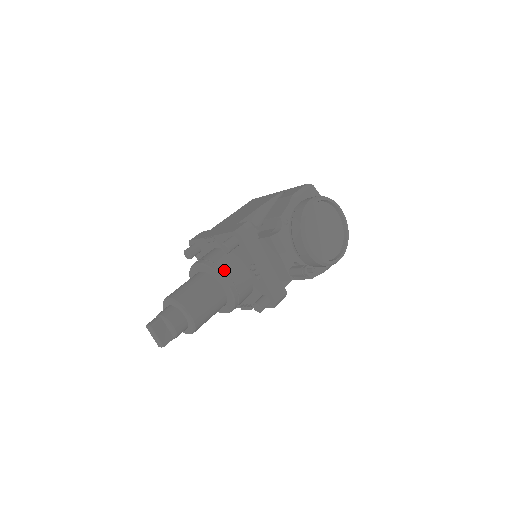
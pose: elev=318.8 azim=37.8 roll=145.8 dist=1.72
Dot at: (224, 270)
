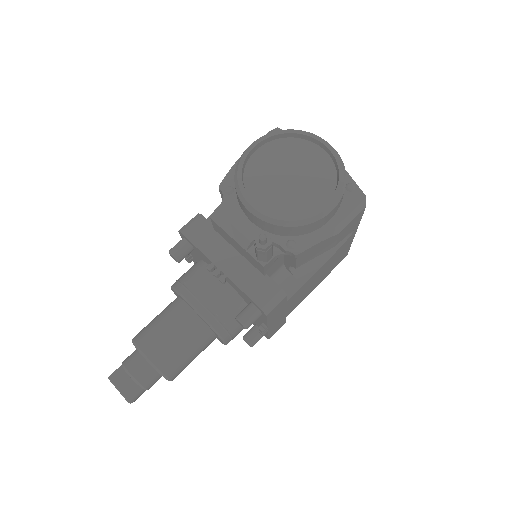
Dot at: (184, 285)
